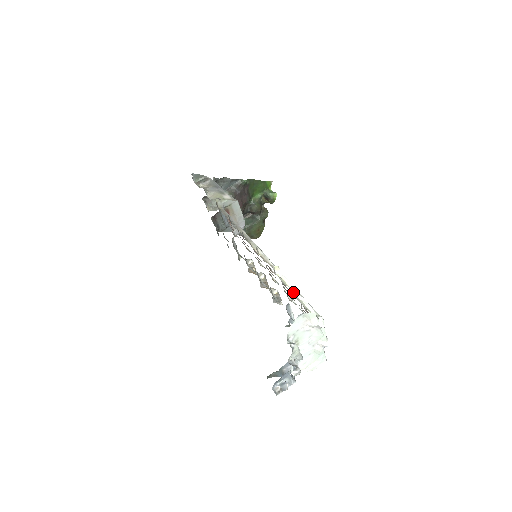
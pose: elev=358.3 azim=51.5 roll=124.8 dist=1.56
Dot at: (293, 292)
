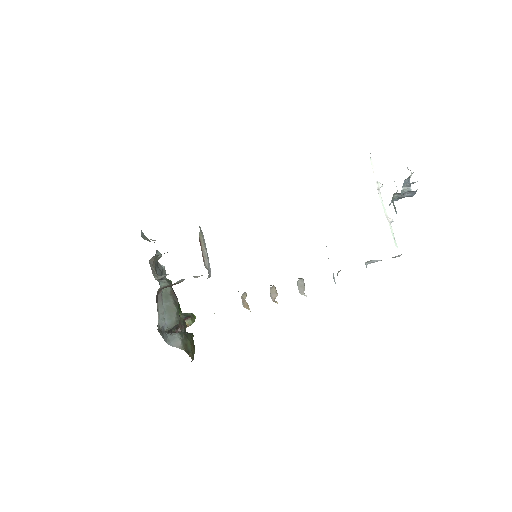
Dot at: occluded
